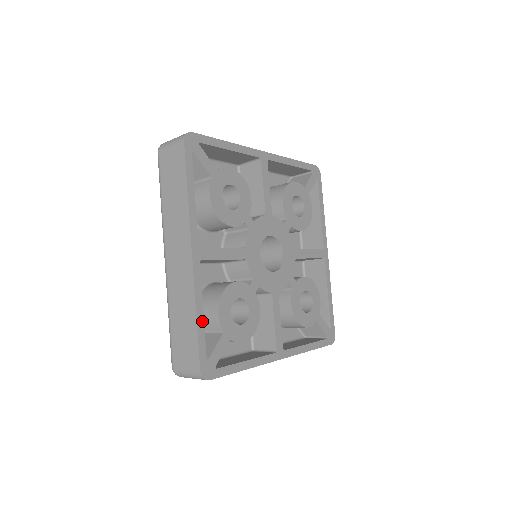
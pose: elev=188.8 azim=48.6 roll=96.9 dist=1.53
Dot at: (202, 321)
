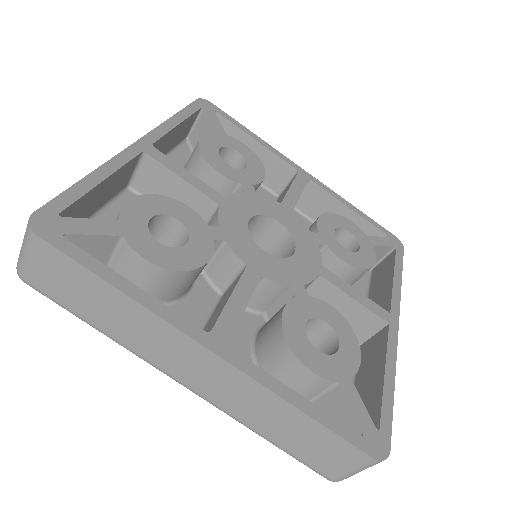
Dot at: (93, 184)
